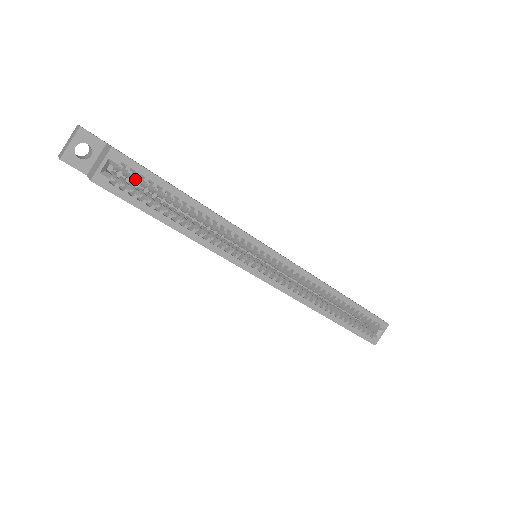
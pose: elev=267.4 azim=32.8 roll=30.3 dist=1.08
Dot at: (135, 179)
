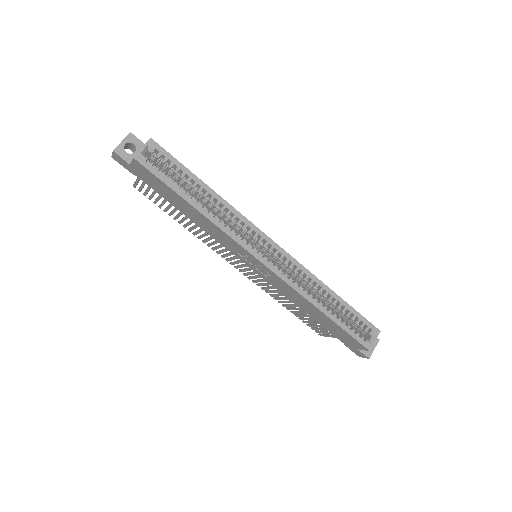
Dot at: (164, 165)
